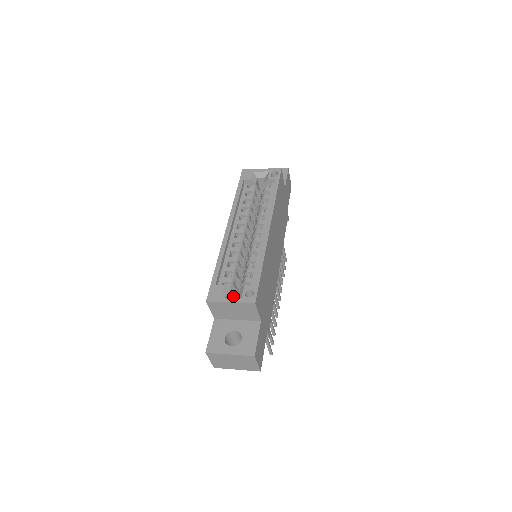
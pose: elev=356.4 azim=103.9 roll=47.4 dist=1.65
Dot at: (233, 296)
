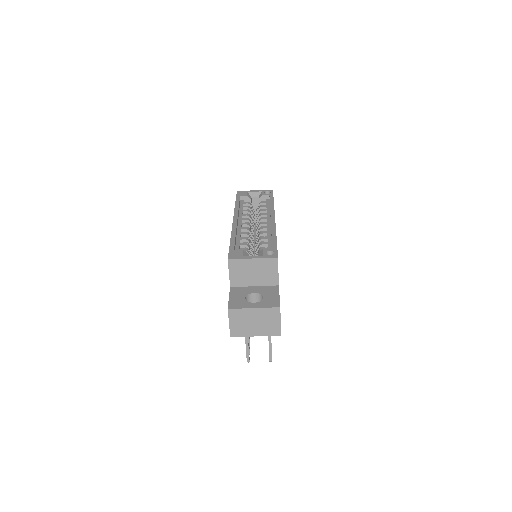
Dot at: occluded
